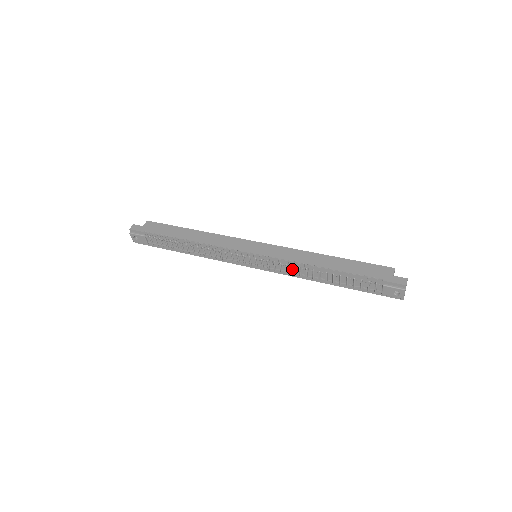
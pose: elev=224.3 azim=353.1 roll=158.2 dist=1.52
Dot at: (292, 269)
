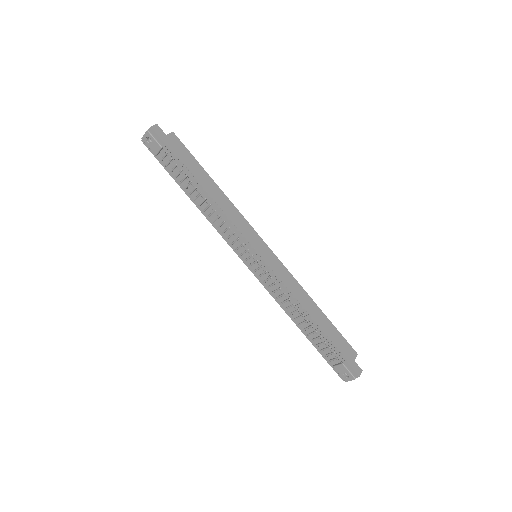
Dot at: (280, 294)
